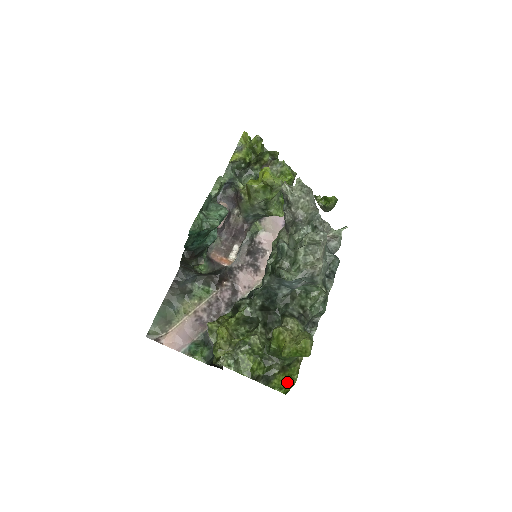
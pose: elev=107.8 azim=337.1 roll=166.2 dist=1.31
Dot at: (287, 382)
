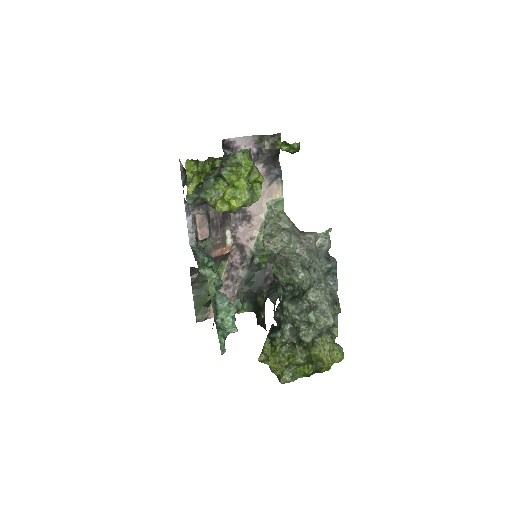
Dot at: (331, 364)
